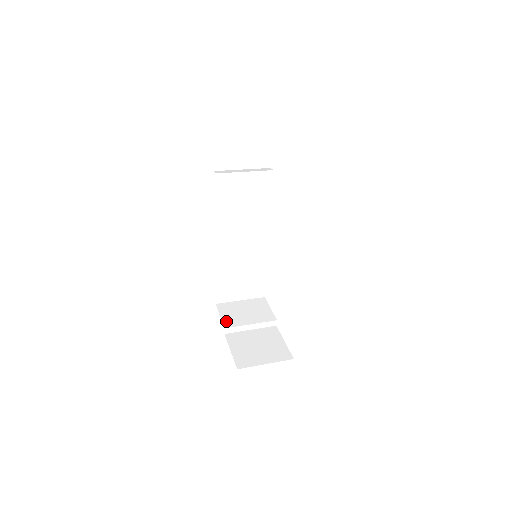
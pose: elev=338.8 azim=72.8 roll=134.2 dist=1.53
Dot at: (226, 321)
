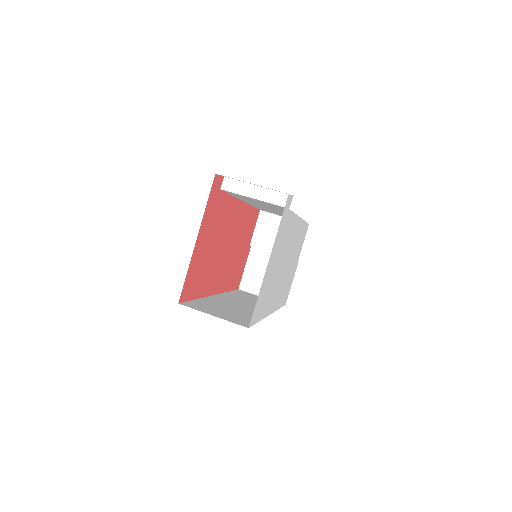
Dot at: (256, 238)
